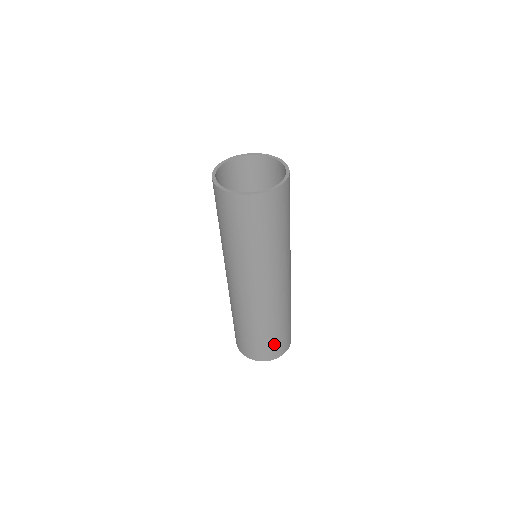
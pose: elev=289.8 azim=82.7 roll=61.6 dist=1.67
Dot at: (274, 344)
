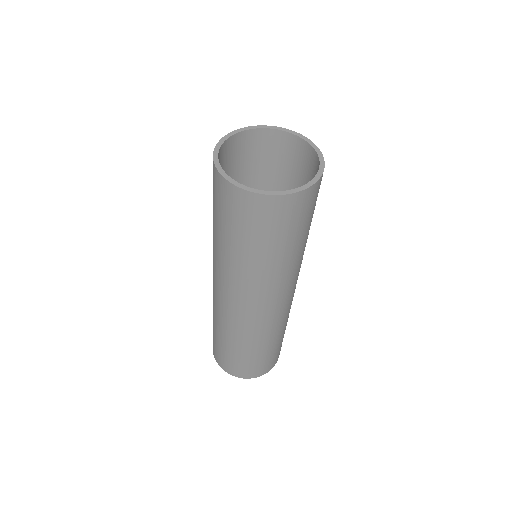
Dot at: (257, 364)
